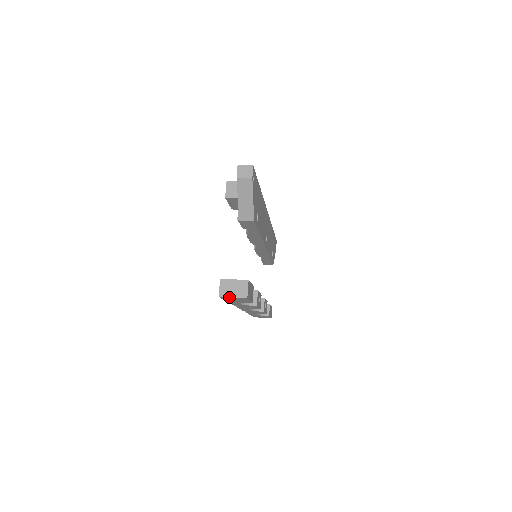
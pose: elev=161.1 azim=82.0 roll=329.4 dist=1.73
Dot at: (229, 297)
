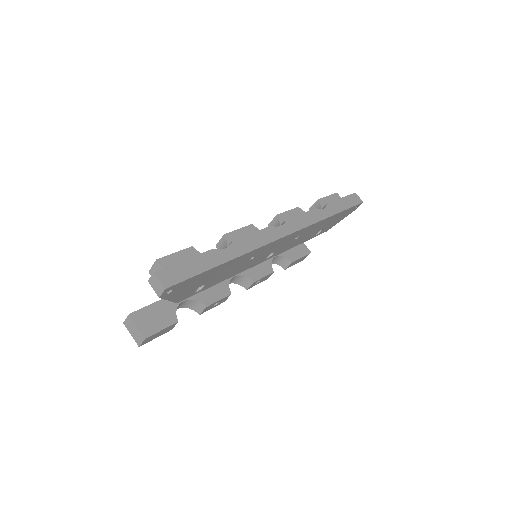
Dot at: (129, 332)
